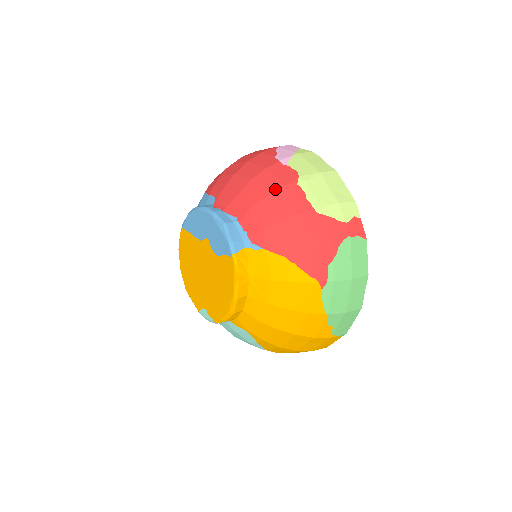
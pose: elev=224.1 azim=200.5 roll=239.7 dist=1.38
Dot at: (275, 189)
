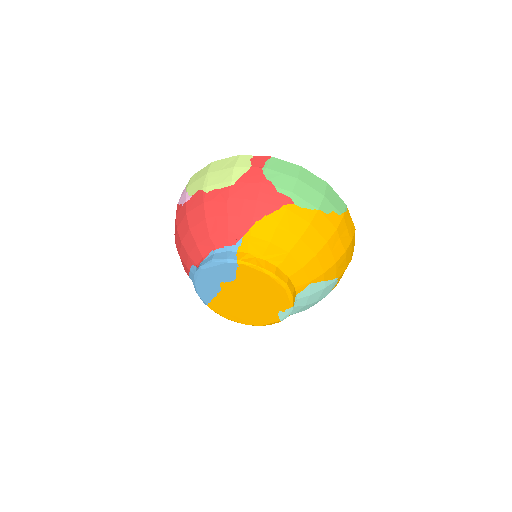
Dot at: (203, 211)
